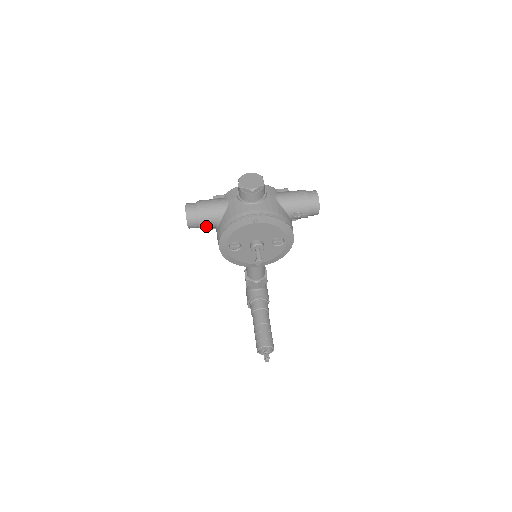
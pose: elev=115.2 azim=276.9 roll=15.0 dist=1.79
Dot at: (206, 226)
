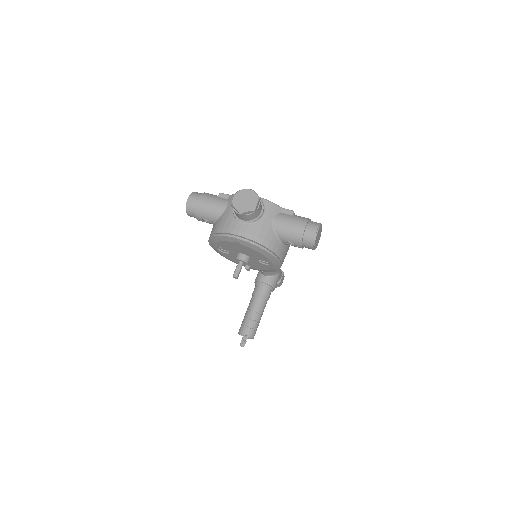
Dot at: (203, 221)
